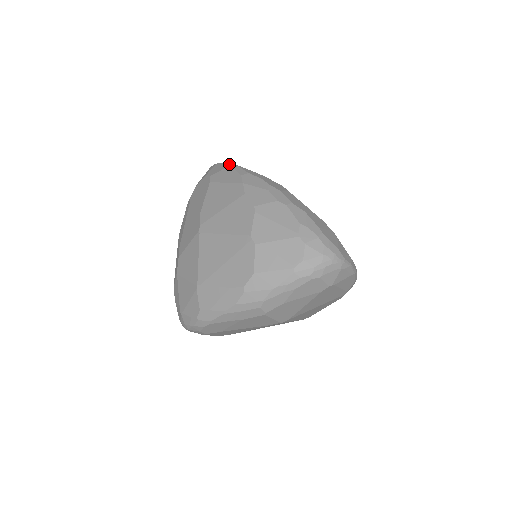
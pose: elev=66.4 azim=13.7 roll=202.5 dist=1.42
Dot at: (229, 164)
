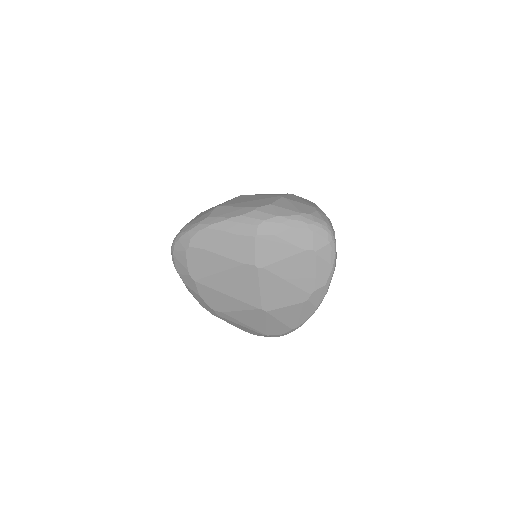
Dot at: occluded
